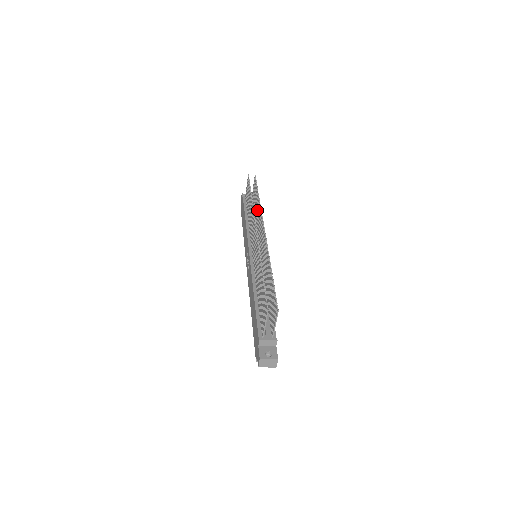
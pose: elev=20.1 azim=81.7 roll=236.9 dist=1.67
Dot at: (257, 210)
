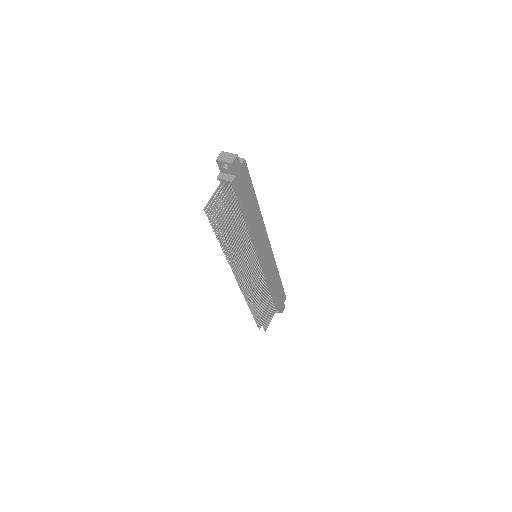
Dot at: (237, 240)
